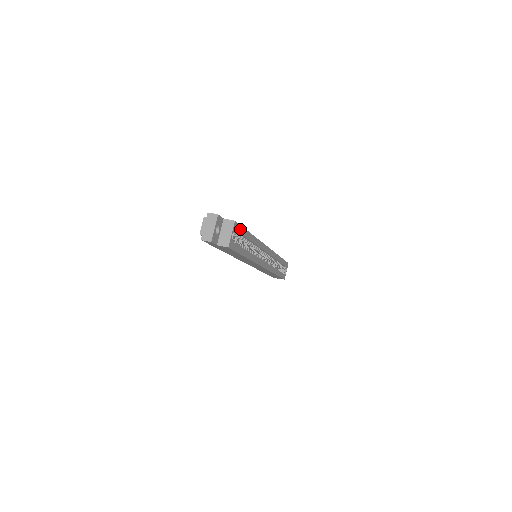
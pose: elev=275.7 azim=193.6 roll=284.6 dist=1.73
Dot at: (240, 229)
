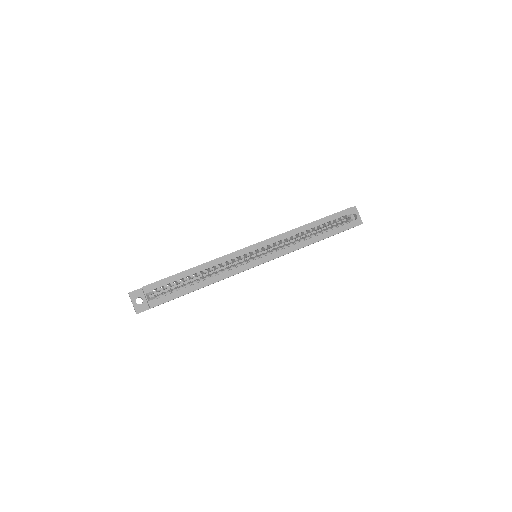
Dot at: (161, 283)
